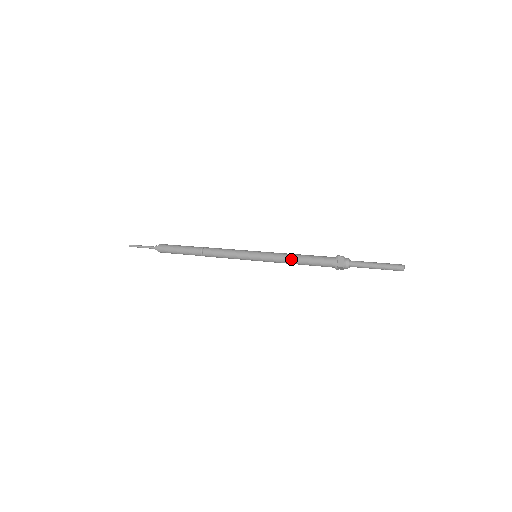
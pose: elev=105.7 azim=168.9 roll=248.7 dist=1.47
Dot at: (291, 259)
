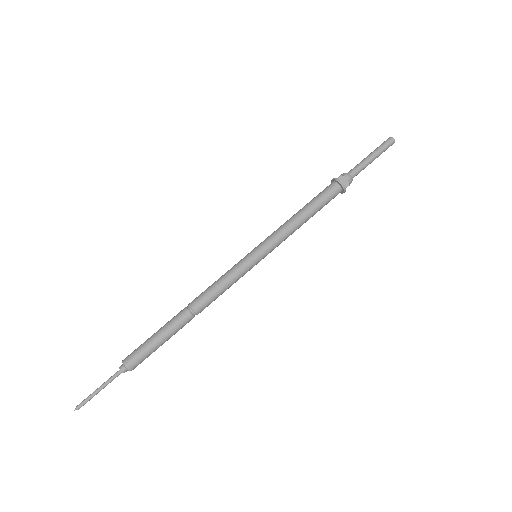
Dot at: (299, 223)
